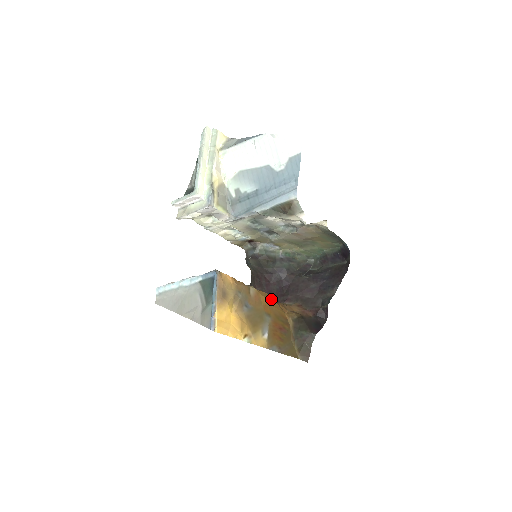
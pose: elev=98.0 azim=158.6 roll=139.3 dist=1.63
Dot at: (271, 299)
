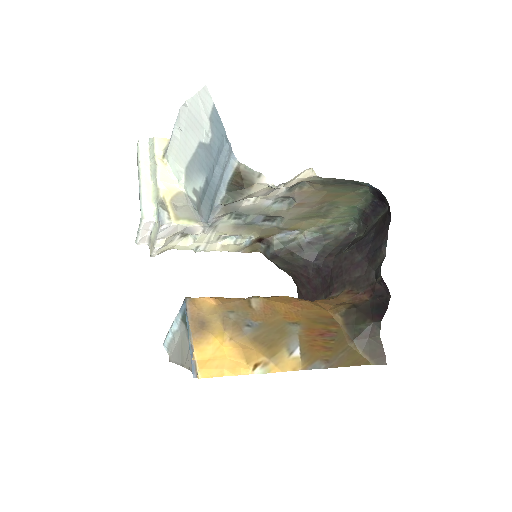
Dot at: (297, 301)
